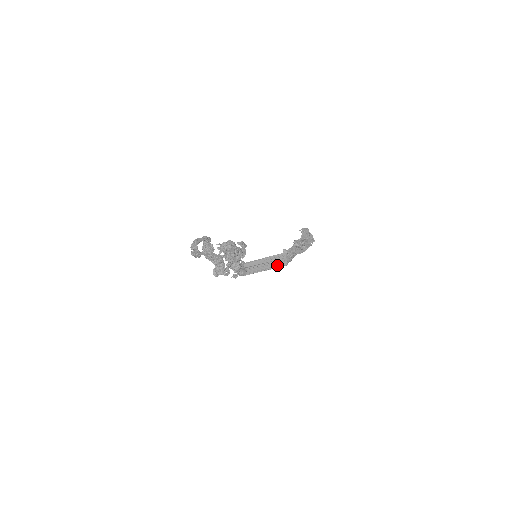
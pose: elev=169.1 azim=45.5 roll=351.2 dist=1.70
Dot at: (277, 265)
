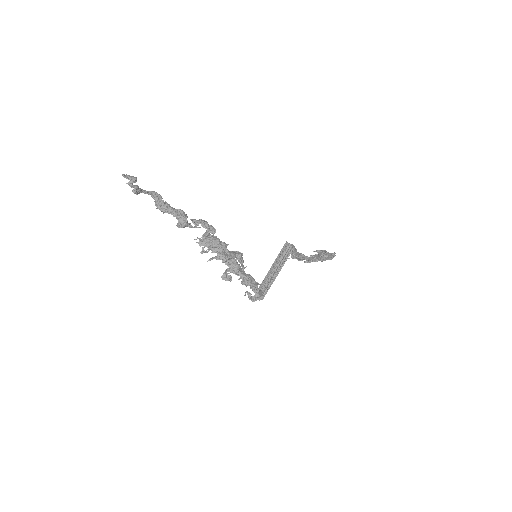
Dot at: (285, 258)
